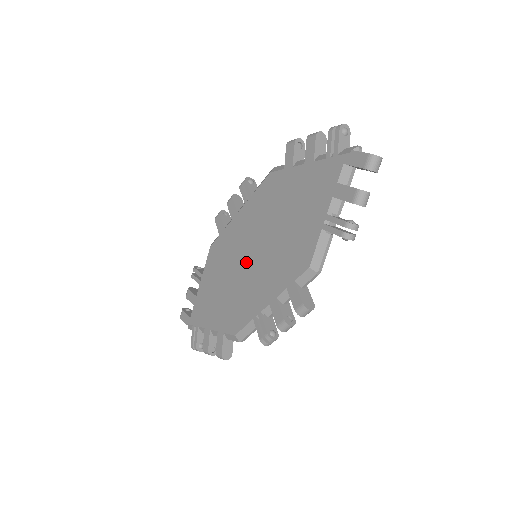
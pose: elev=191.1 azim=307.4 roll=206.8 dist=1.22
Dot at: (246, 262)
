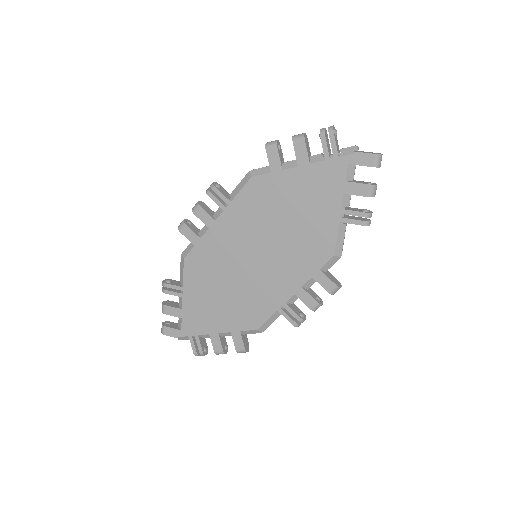
Dot at: (248, 265)
